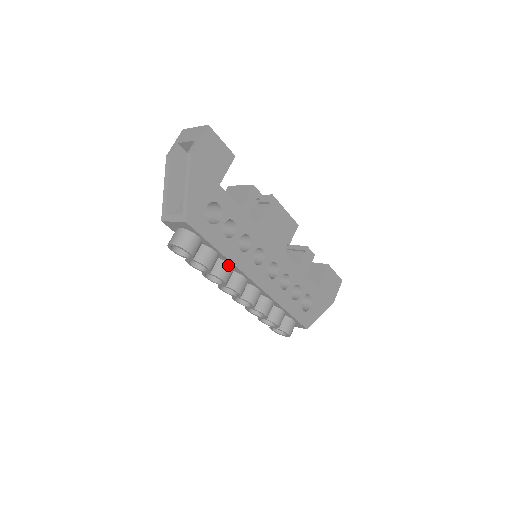
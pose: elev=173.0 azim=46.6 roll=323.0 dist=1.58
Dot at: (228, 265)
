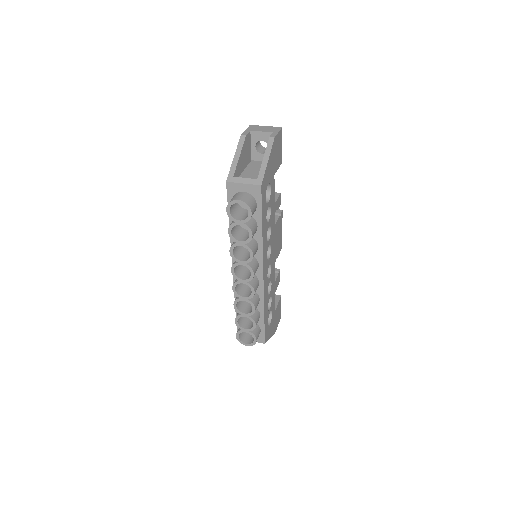
Dot at: (257, 245)
